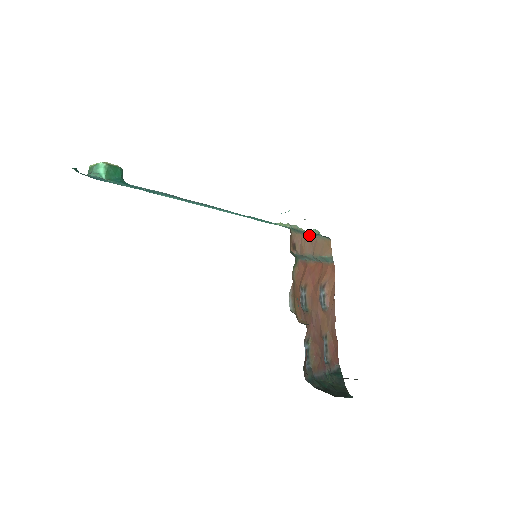
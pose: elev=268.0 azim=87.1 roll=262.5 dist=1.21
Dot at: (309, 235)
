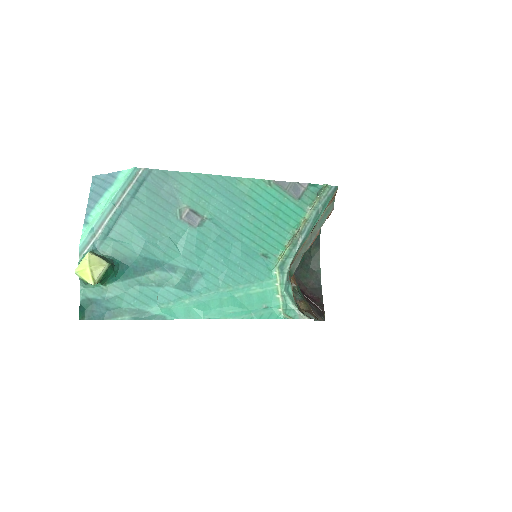
Dot at: occluded
